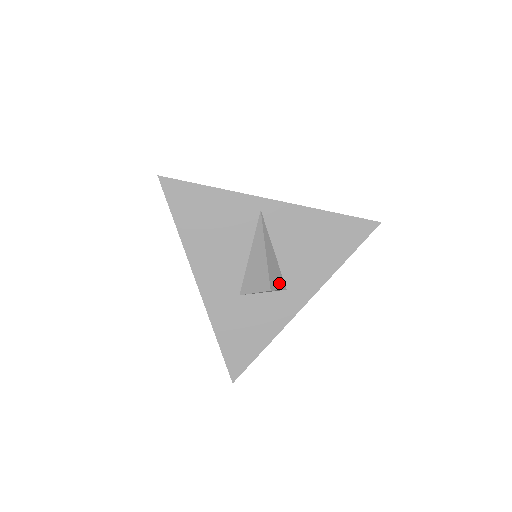
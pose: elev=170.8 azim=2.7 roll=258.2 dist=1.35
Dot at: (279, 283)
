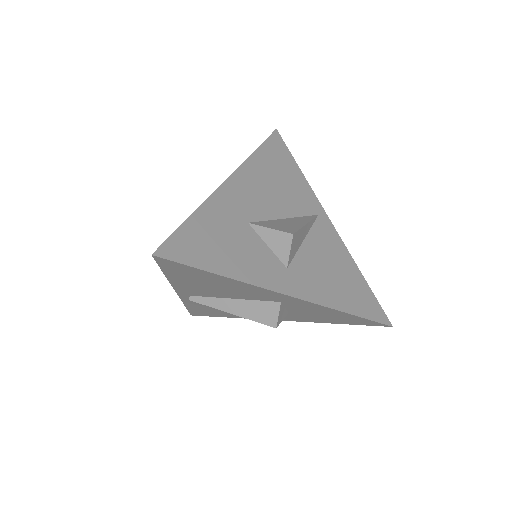
Dot at: (292, 252)
